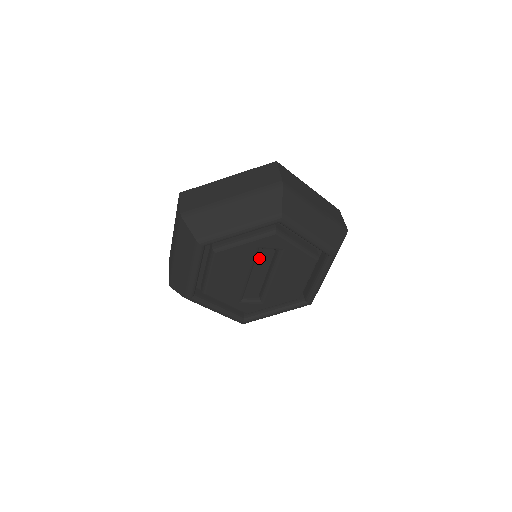
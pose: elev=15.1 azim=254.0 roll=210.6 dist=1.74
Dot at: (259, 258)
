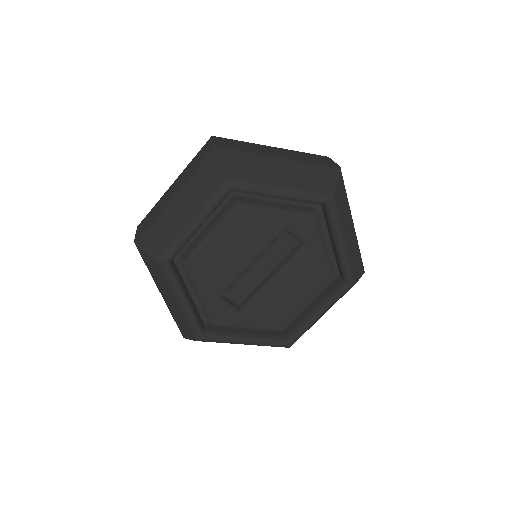
Dot at: (271, 249)
